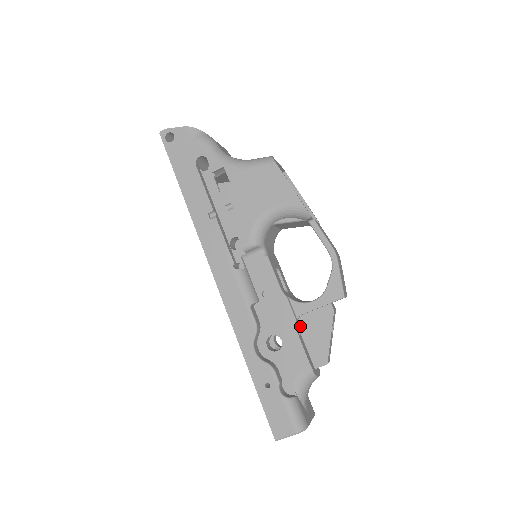
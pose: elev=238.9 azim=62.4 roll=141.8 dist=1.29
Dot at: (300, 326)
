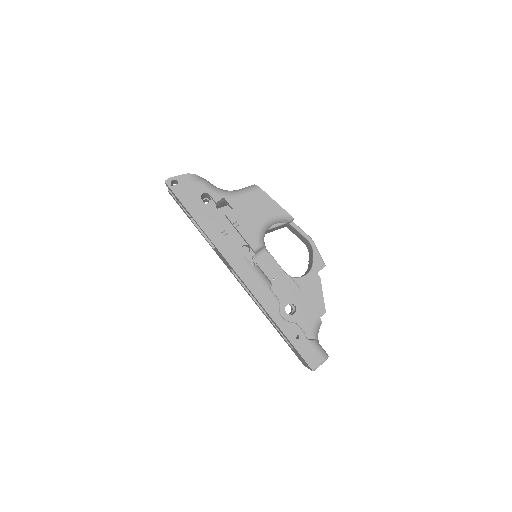
Dot at: (302, 294)
